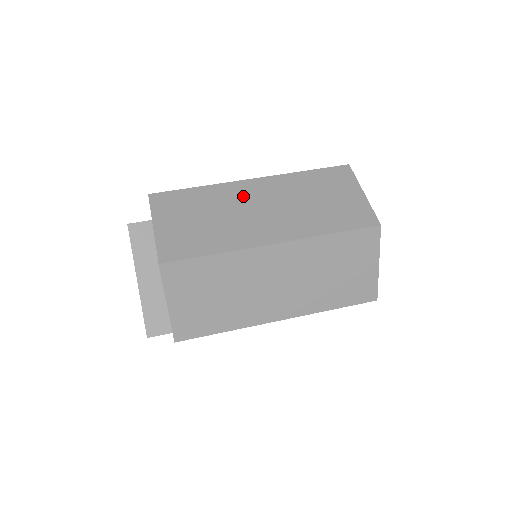
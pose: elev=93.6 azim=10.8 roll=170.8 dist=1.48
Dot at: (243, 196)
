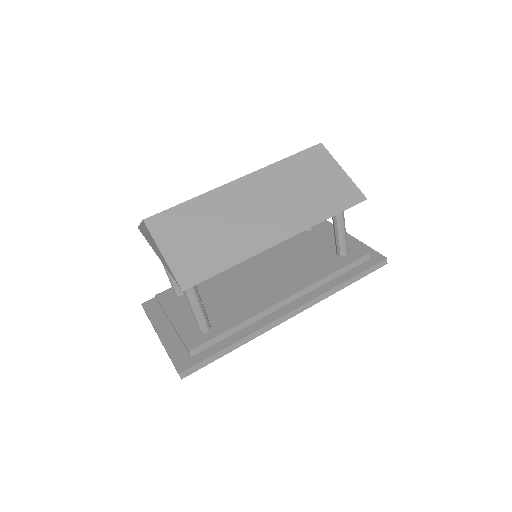
Dot at: occluded
